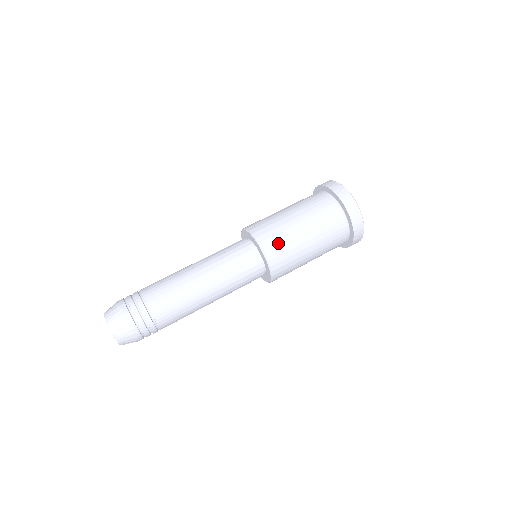
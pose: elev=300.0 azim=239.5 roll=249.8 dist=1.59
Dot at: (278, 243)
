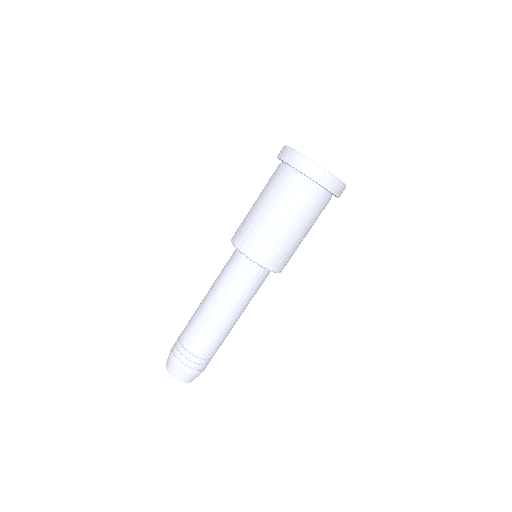
Dot at: (277, 255)
